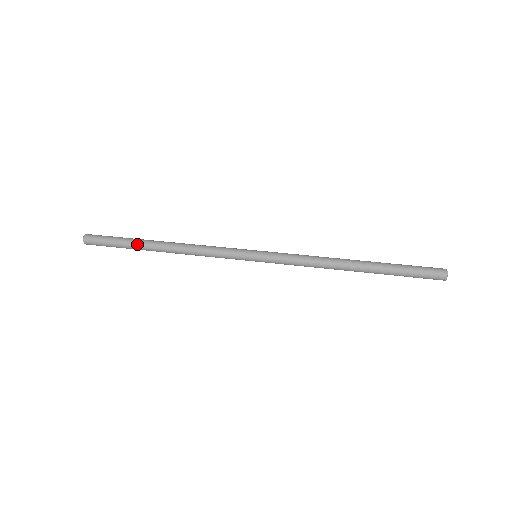
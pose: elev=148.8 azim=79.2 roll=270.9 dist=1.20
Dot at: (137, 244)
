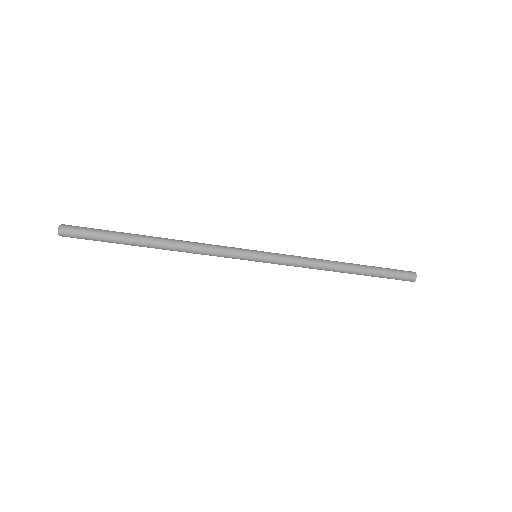
Dot at: (130, 233)
